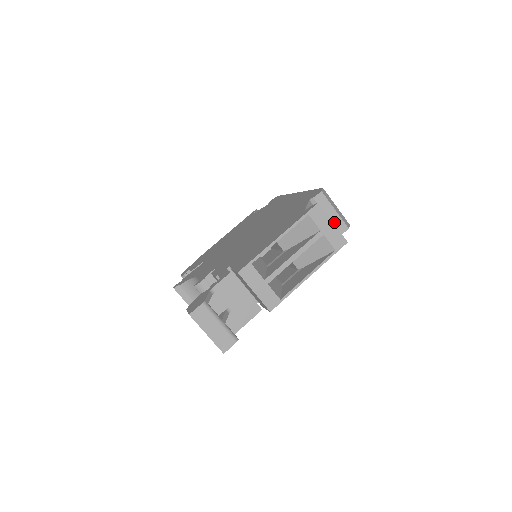
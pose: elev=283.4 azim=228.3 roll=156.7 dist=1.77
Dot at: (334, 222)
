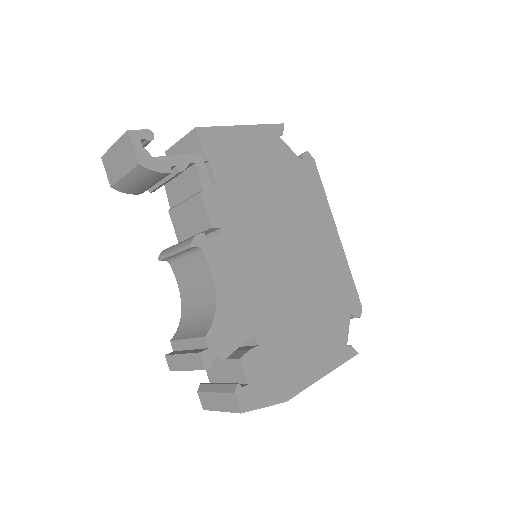
Dot at: occluded
